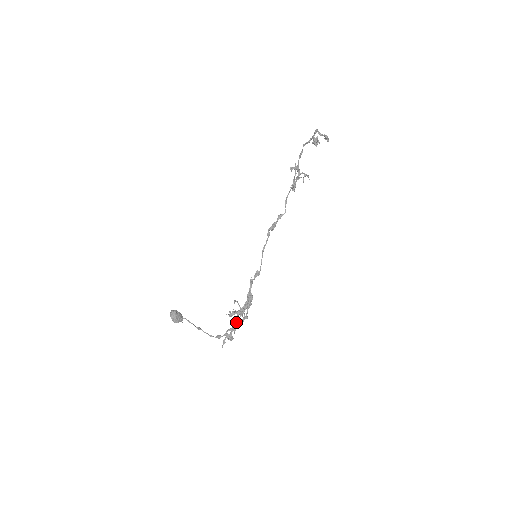
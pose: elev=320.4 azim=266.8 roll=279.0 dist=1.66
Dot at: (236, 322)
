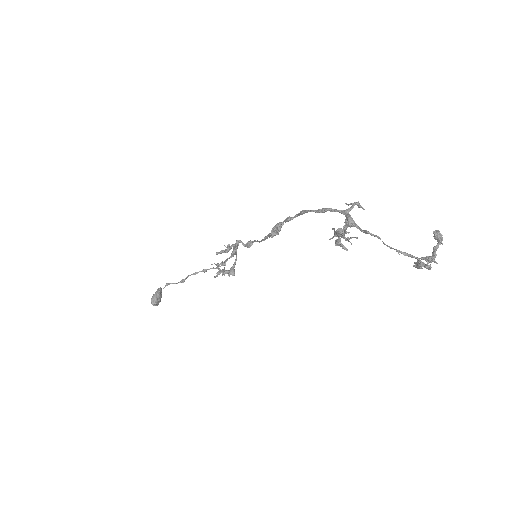
Dot at: occluded
